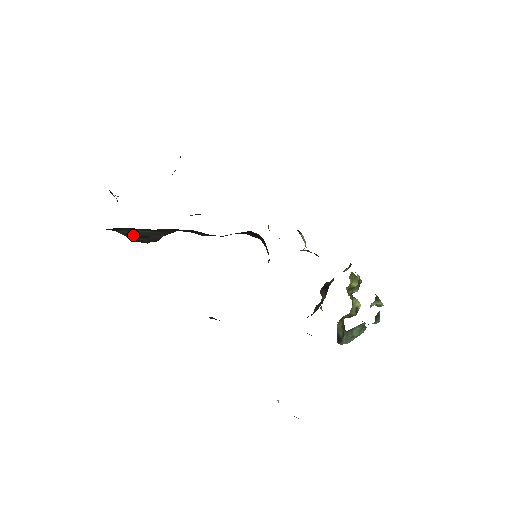
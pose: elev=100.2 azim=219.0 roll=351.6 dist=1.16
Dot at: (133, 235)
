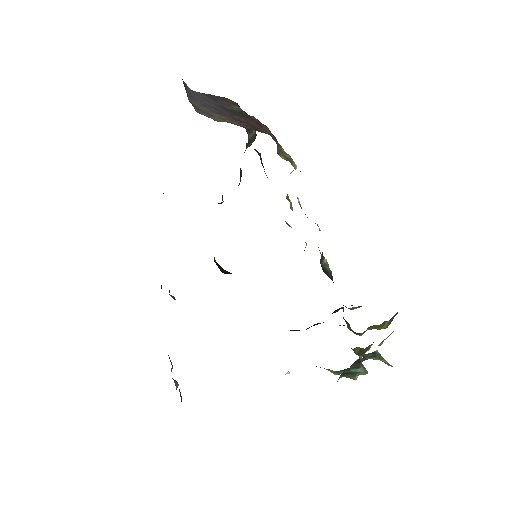
Dot at: occluded
